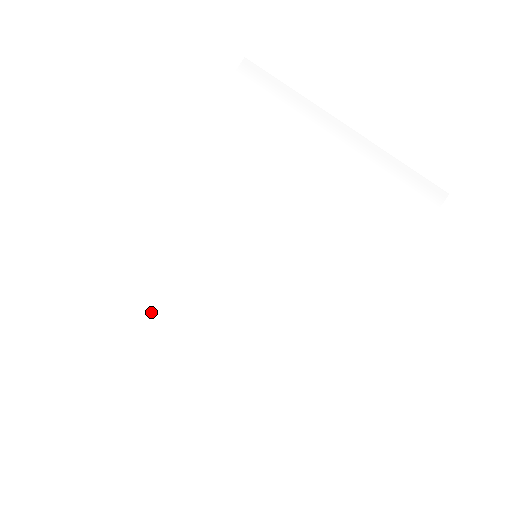
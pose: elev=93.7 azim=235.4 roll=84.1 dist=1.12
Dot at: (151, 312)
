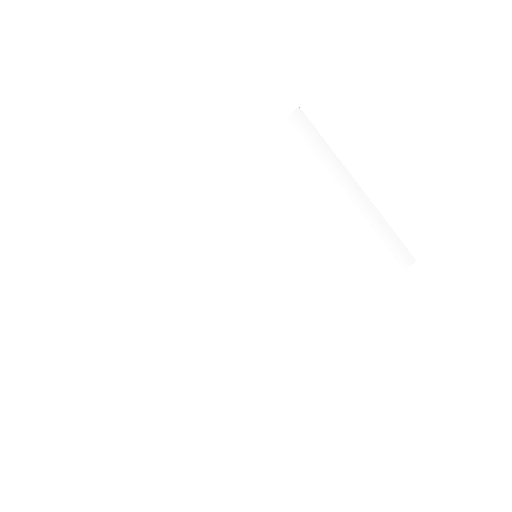
Dot at: (169, 269)
